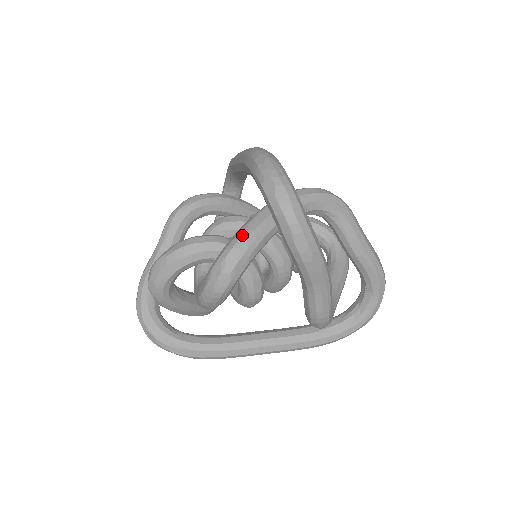
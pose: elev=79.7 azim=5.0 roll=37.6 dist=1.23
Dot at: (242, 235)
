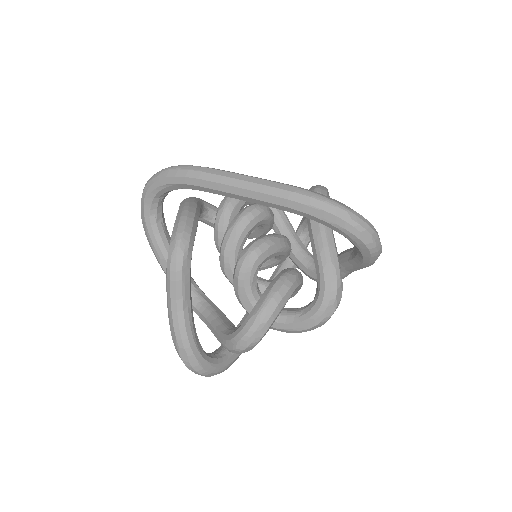
Dot at: (336, 275)
